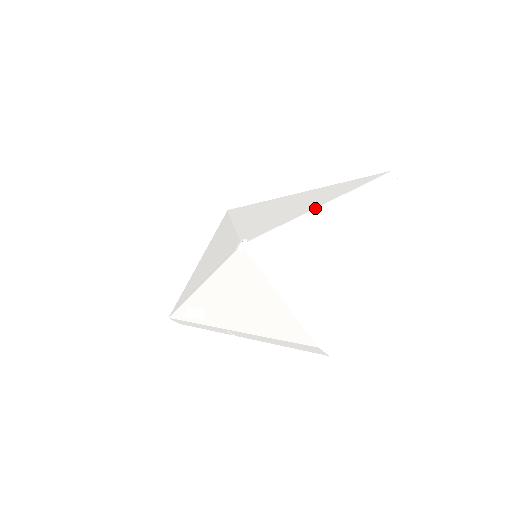
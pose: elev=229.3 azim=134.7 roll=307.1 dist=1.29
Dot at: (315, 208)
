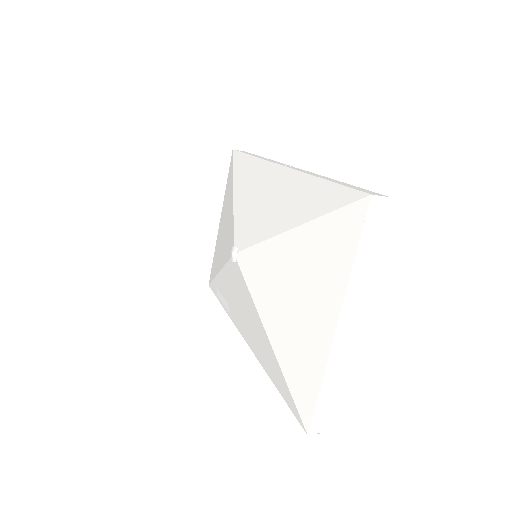
Dot at: (293, 228)
